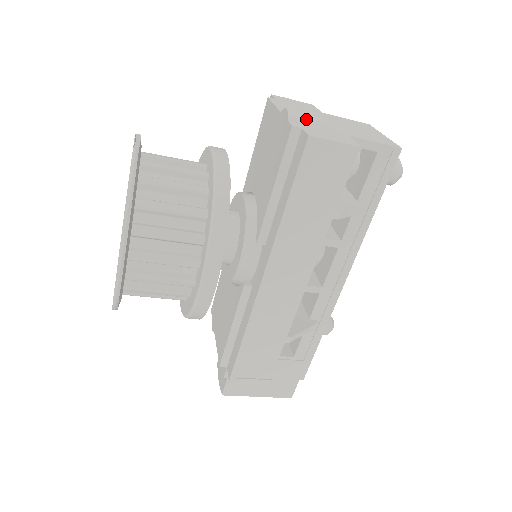
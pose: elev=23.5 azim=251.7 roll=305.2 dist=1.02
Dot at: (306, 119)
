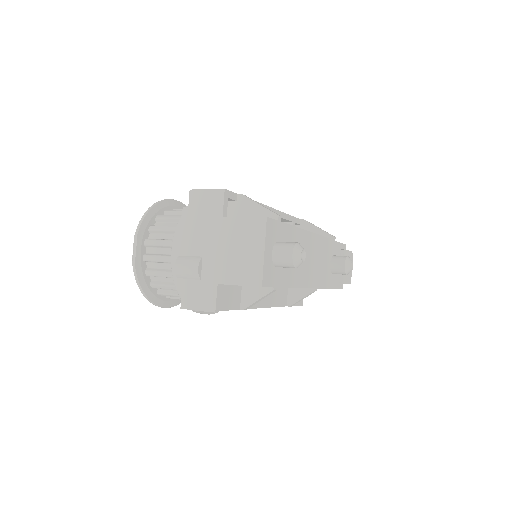
Dot at: (187, 275)
